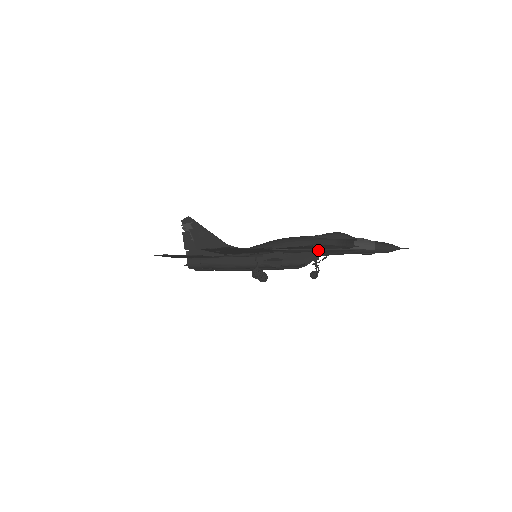
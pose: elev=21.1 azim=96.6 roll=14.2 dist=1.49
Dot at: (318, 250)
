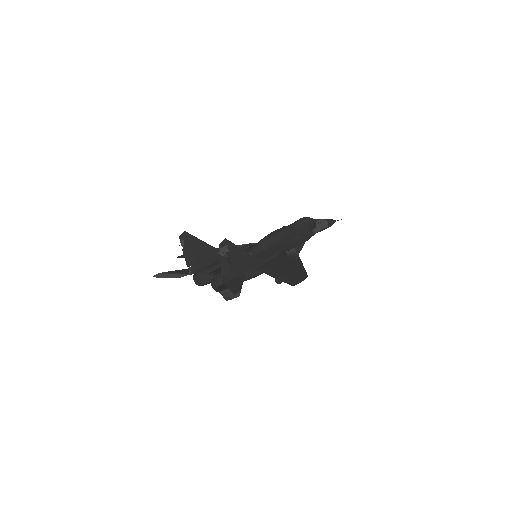
Dot at: (306, 240)
